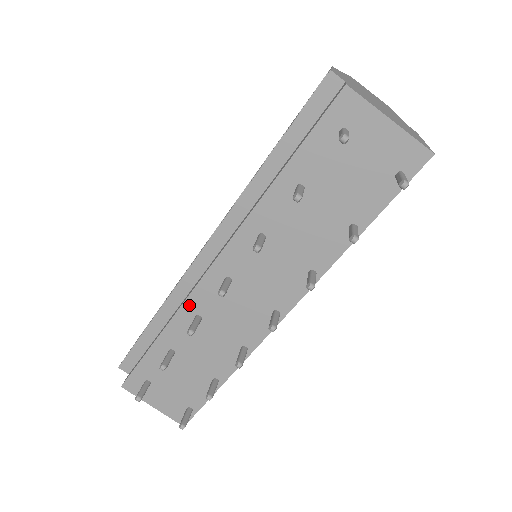
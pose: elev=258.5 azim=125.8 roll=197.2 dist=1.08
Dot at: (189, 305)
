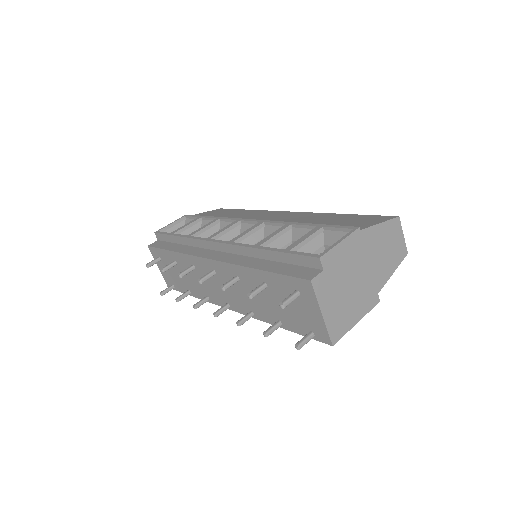
Dot at: (192, 258)
